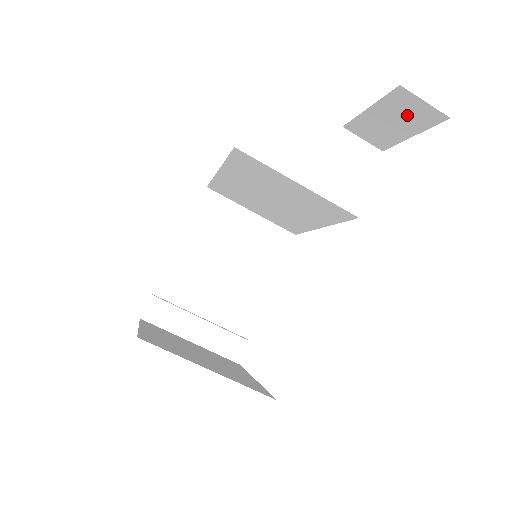
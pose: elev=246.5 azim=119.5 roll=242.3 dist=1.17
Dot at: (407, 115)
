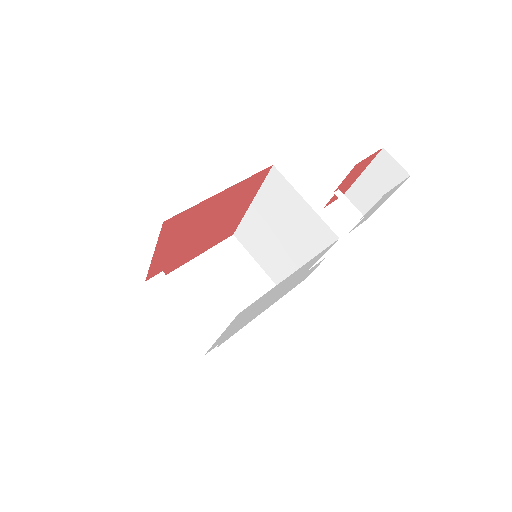
Dot at: (385, 176)
